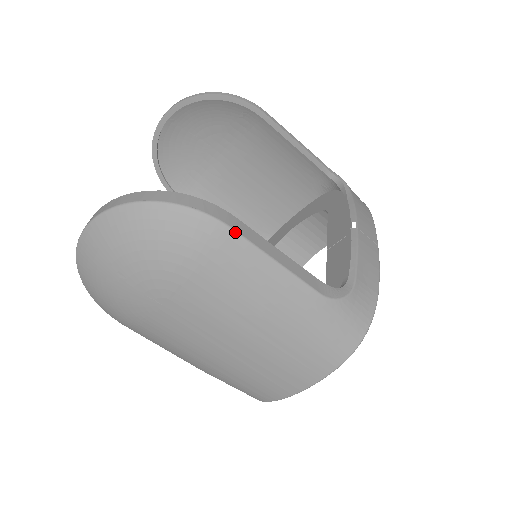
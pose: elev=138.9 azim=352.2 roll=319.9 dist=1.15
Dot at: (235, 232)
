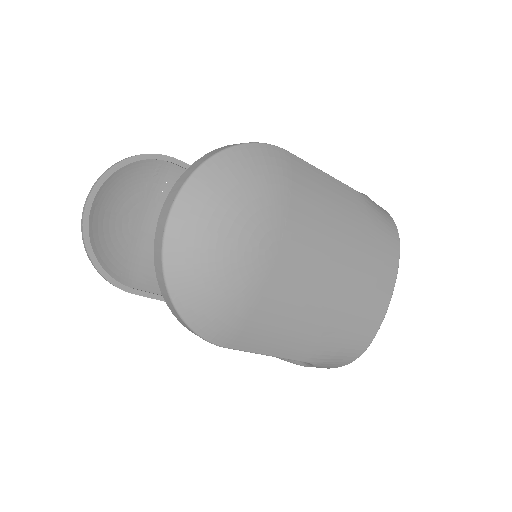
Dot at: (291, 153)
